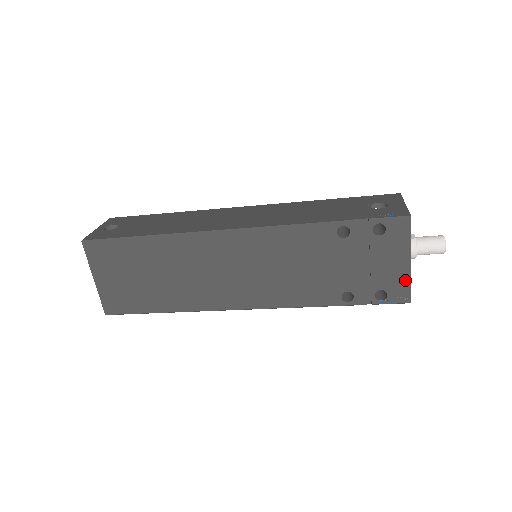
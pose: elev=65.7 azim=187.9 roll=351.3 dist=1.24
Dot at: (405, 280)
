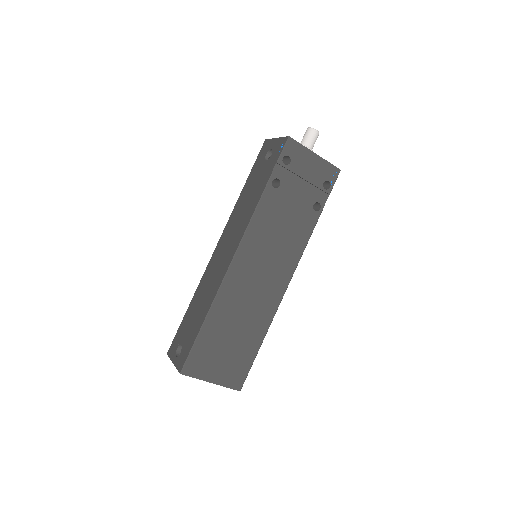
Dot at: (325, 164)
